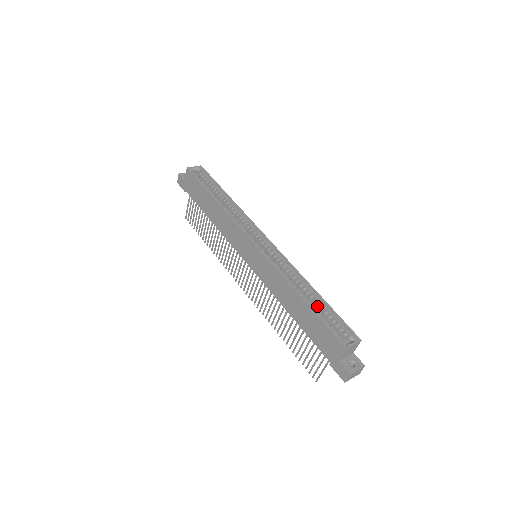
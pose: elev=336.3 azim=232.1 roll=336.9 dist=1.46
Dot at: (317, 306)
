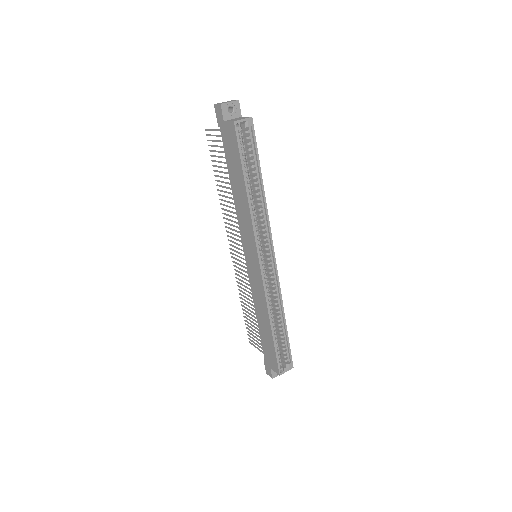
Dot at: (279, 332)
